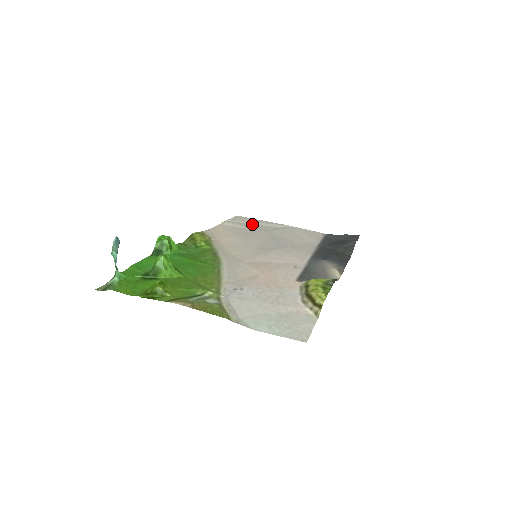
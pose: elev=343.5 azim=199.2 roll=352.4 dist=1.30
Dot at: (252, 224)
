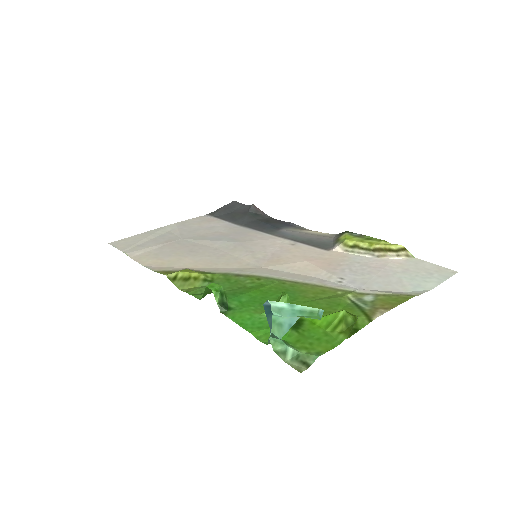
Dot at: (148, 241)
